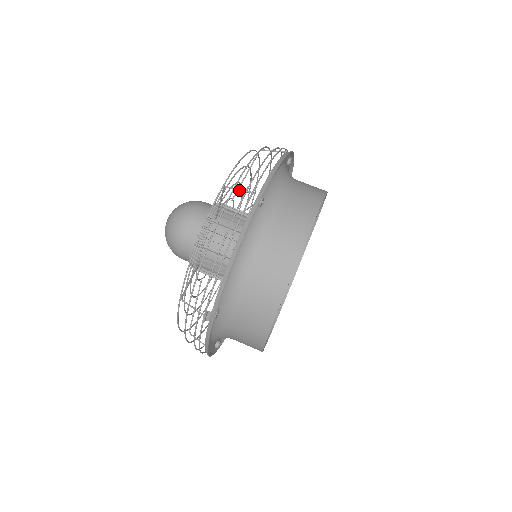
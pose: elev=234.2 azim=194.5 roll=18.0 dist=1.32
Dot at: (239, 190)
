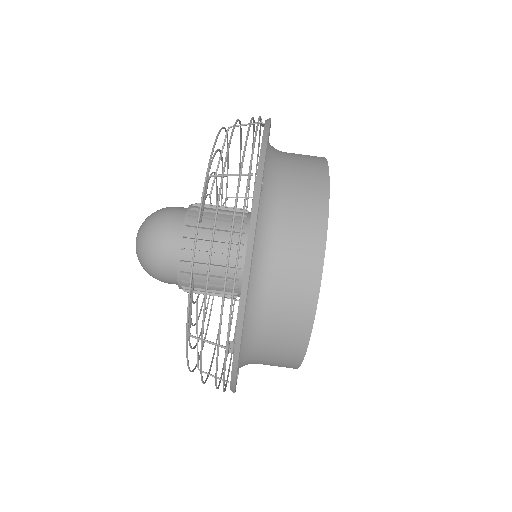
Dot at: occluded
